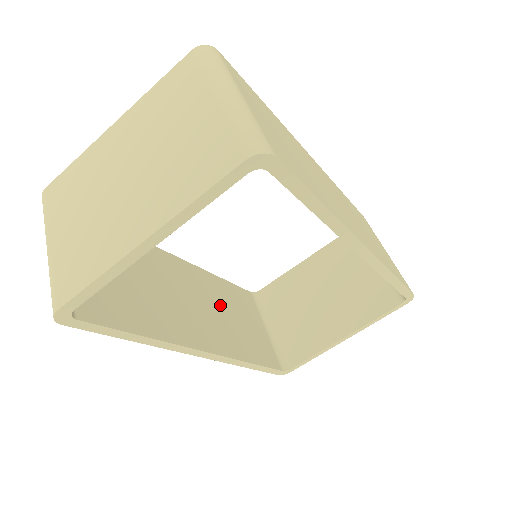
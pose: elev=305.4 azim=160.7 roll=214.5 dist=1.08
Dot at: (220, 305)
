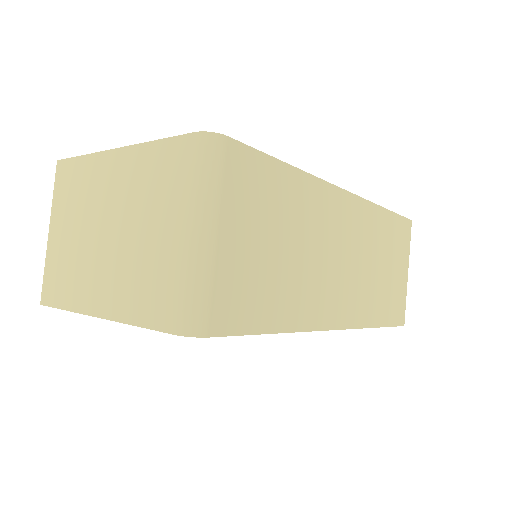
Dot at: occluded
